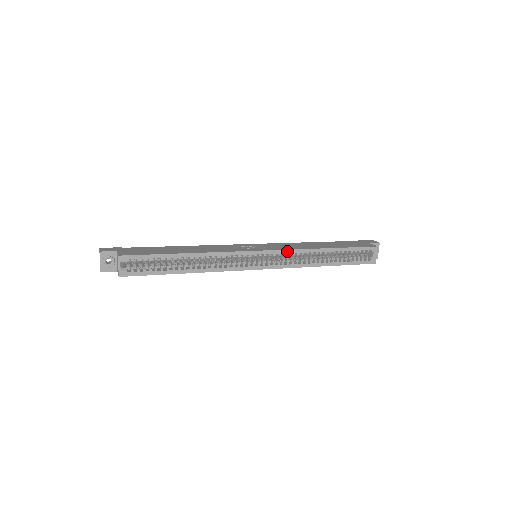
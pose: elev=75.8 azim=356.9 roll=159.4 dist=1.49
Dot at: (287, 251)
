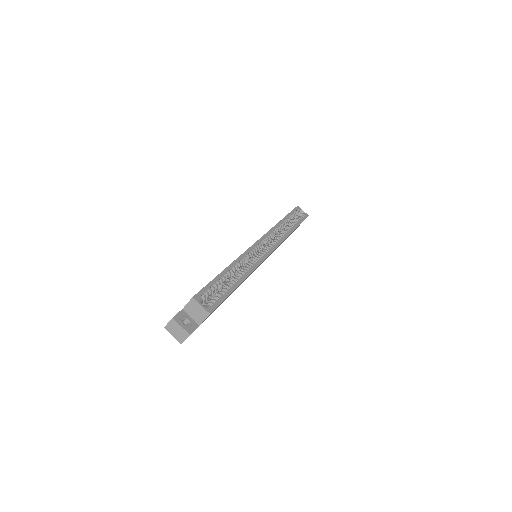
Dot at: (268, 233)
